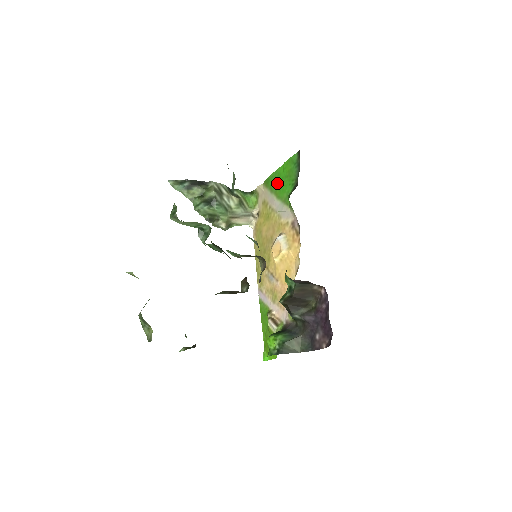
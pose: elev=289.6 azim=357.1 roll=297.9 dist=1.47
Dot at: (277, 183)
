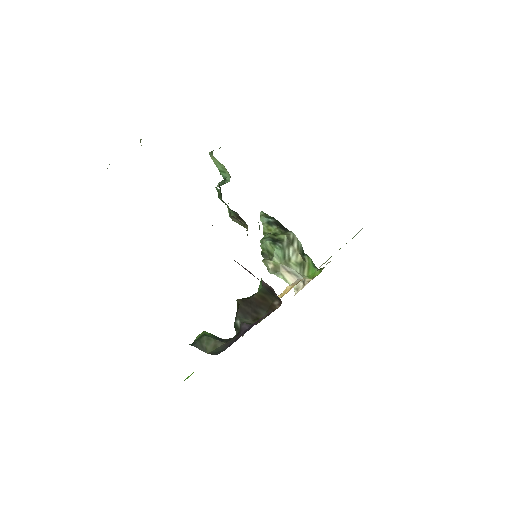
Dot at: occluded
